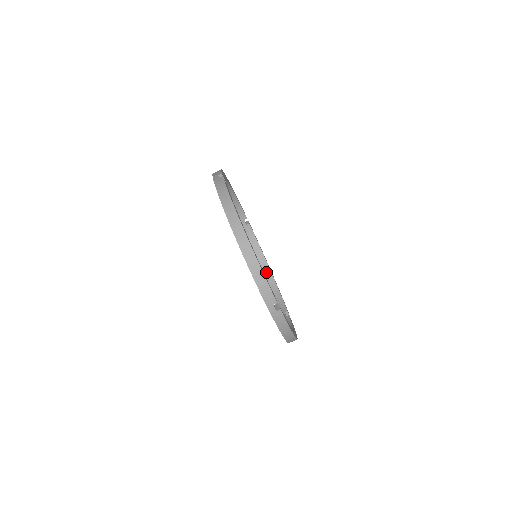
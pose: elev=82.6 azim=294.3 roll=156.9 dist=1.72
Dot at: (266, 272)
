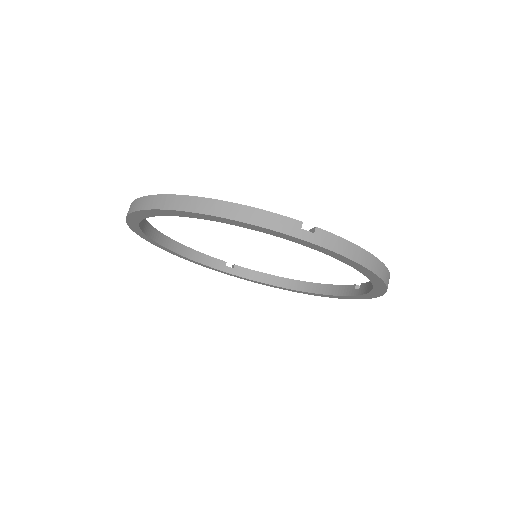
Dot at: (299, 287)
